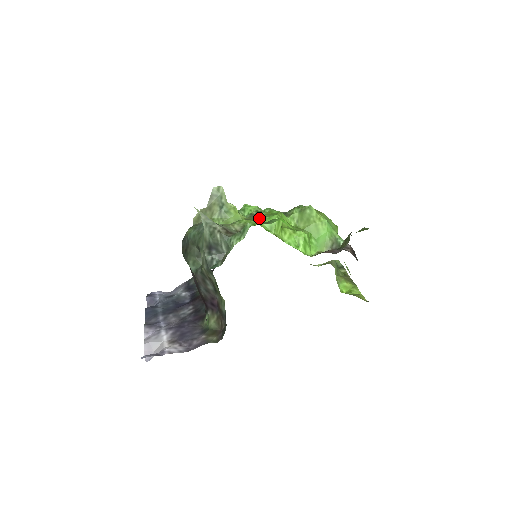
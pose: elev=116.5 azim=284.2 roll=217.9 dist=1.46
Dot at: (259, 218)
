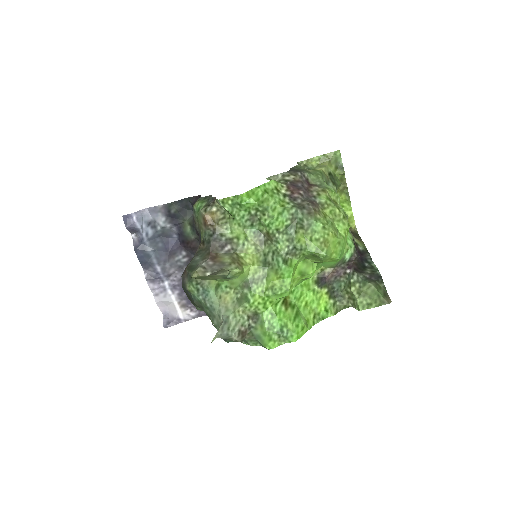
Dot at: (270, 293)
